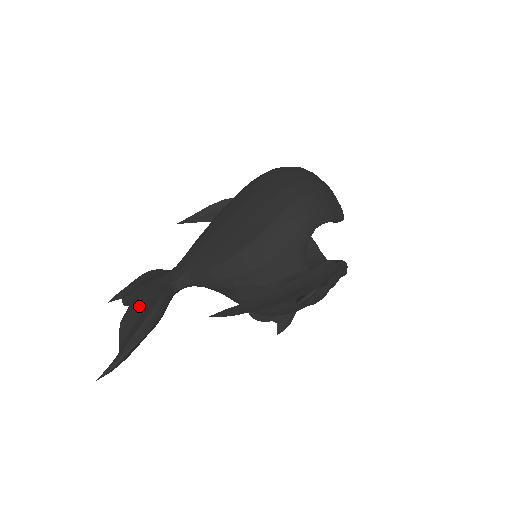
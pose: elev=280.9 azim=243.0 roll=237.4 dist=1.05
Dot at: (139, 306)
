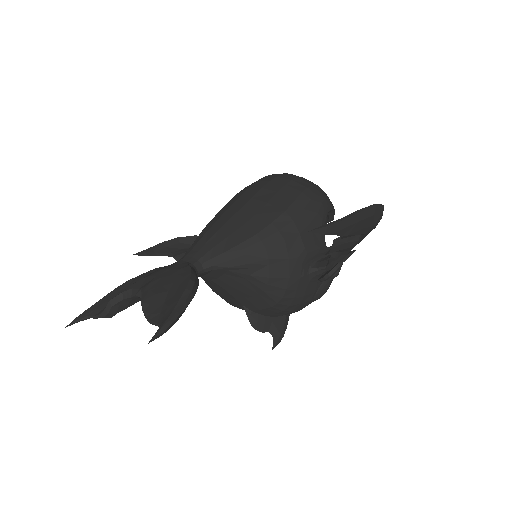
Dot at: (161, 284)
